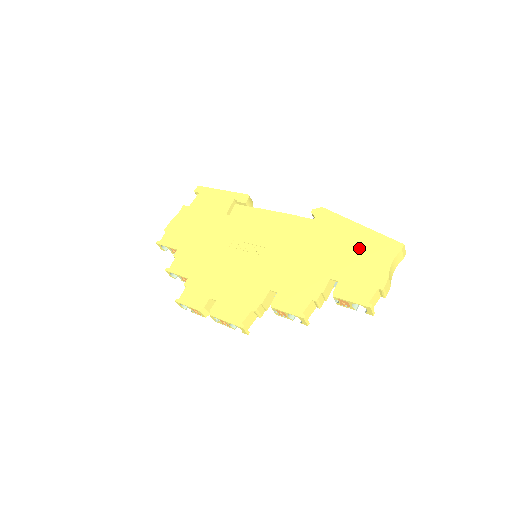
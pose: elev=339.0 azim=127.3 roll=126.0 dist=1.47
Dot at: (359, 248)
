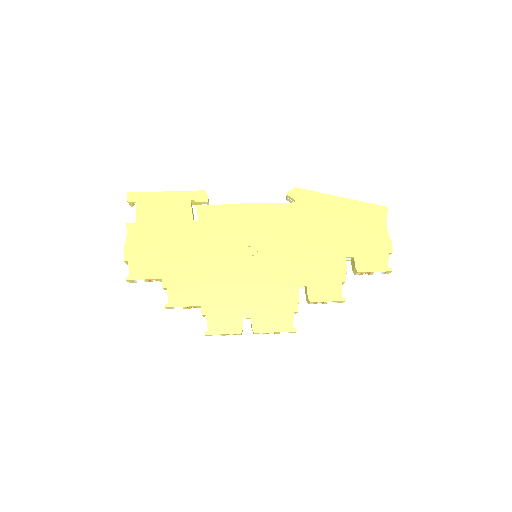
Dot at: (354, 221)
